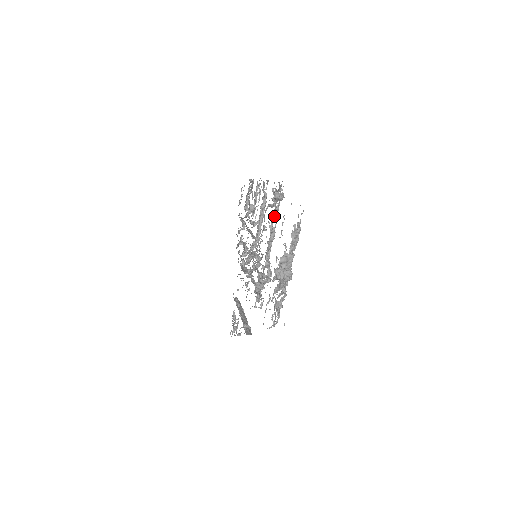
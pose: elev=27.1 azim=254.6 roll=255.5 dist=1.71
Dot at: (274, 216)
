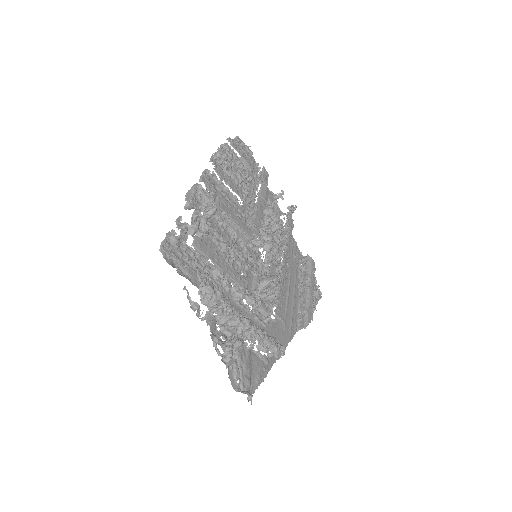
Dot at: (203, 257)
